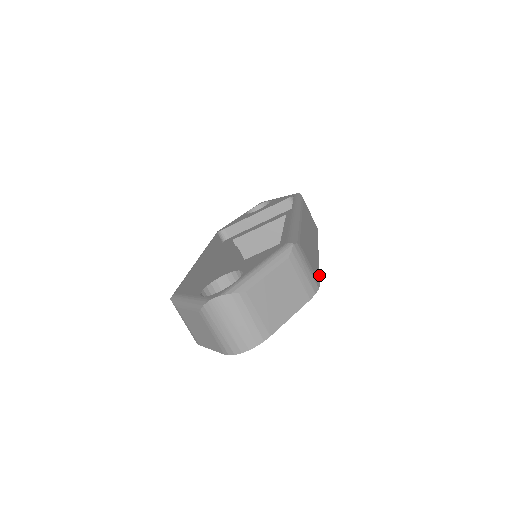
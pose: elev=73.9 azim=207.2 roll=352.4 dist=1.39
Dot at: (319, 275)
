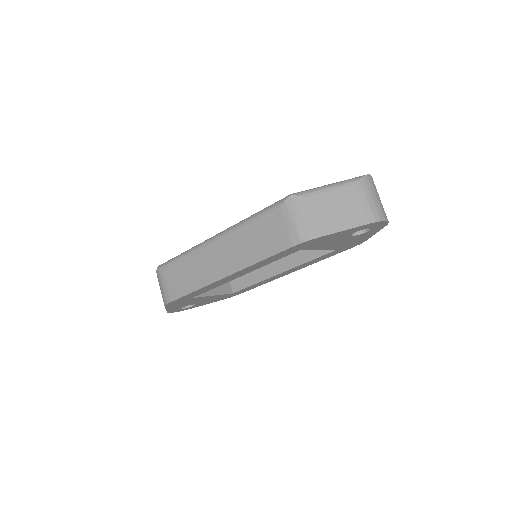
Dot at: occluded
